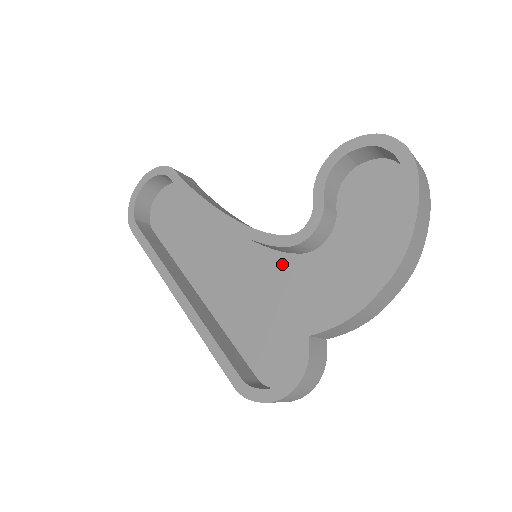
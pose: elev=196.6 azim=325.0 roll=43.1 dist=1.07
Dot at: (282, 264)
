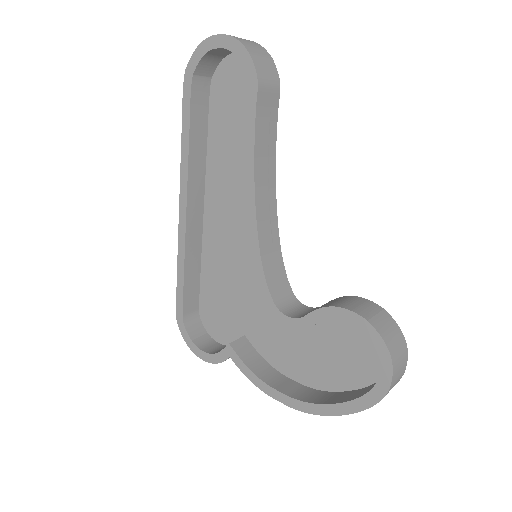
Dot at: occluded
